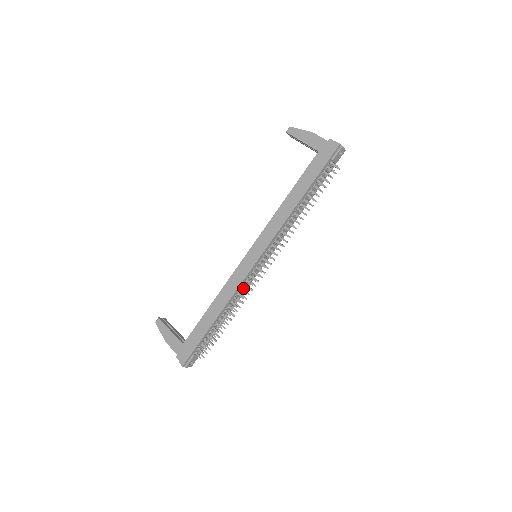
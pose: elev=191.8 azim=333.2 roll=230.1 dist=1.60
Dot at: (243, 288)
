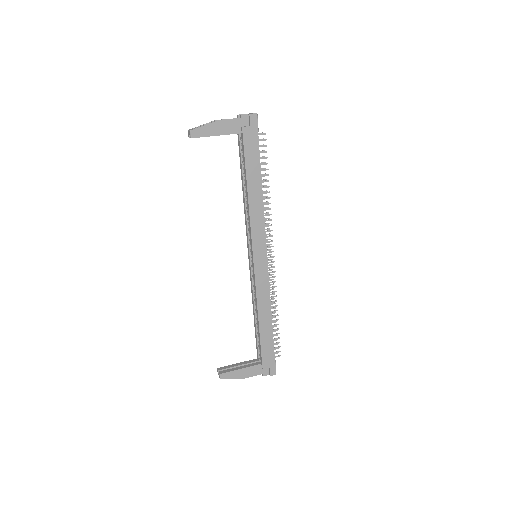
Dot at: occluded
